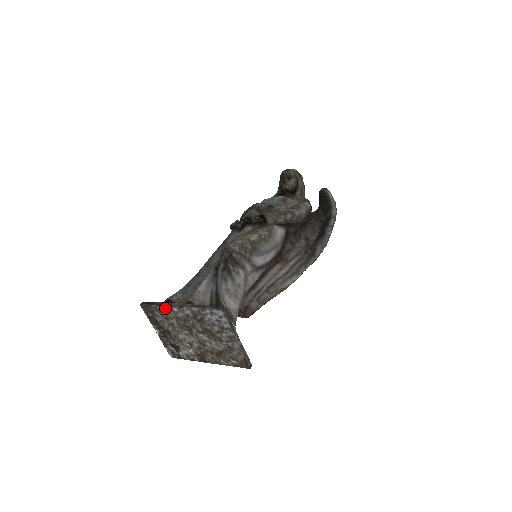
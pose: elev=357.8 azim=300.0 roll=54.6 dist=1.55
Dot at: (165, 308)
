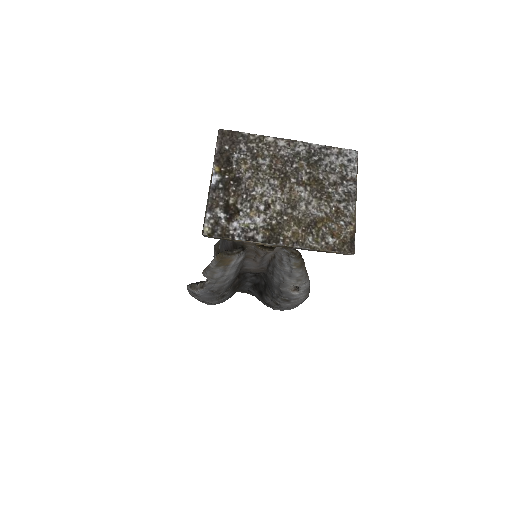
Dot at: (264, 139)
